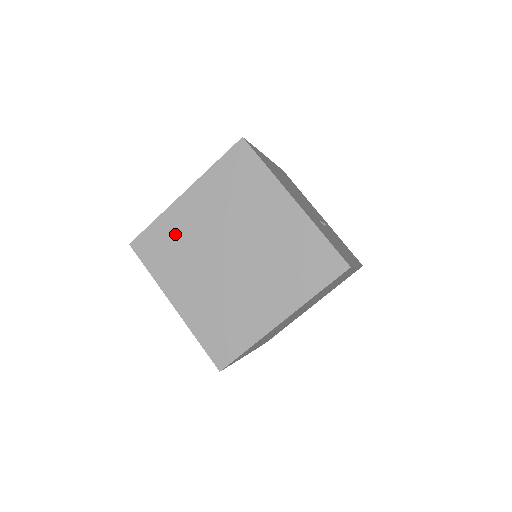
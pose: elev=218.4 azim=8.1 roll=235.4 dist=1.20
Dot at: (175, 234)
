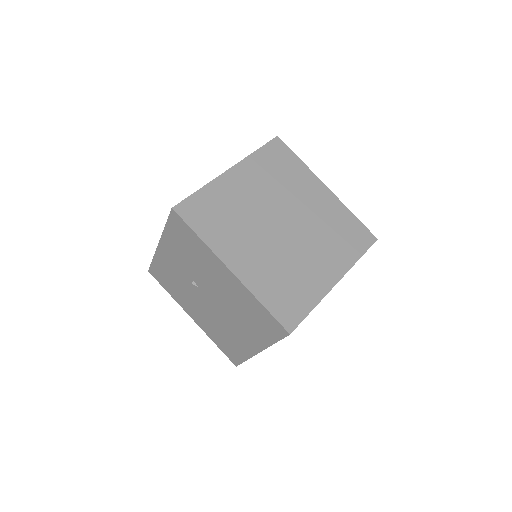
Dot at: (225, 203)
